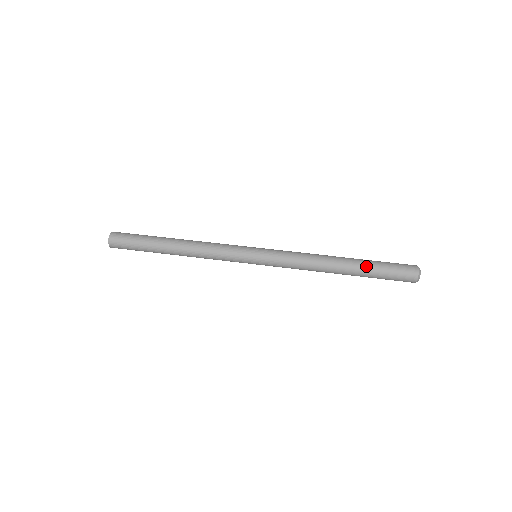
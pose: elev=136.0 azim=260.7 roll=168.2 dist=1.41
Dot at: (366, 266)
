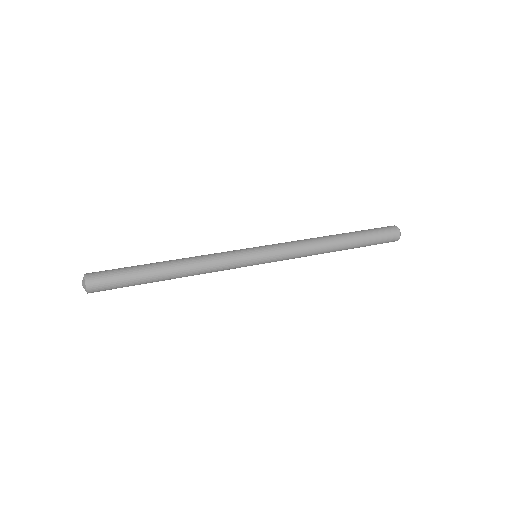
Dot at: (358, 235)
